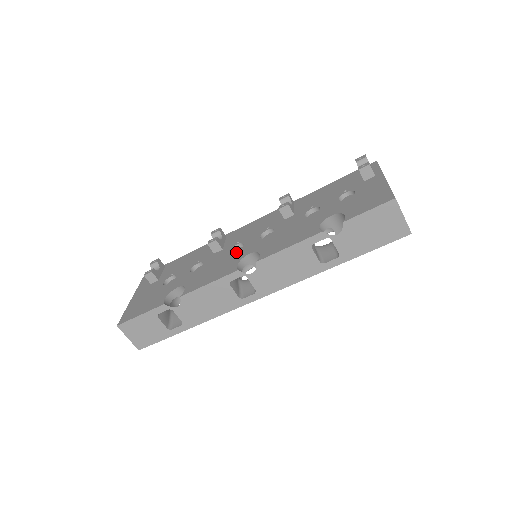
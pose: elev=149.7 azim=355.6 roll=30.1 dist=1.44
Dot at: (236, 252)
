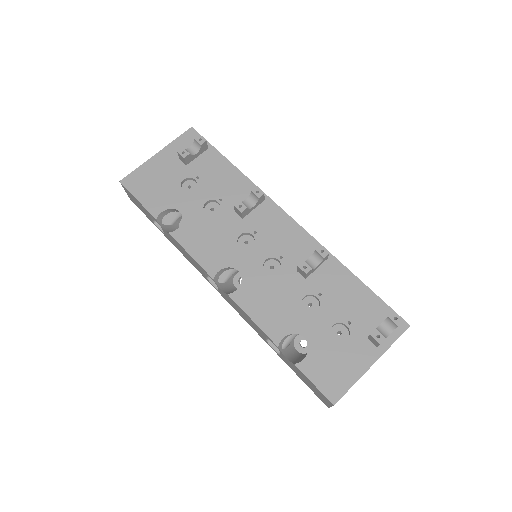
Dot at: (239, 247)
